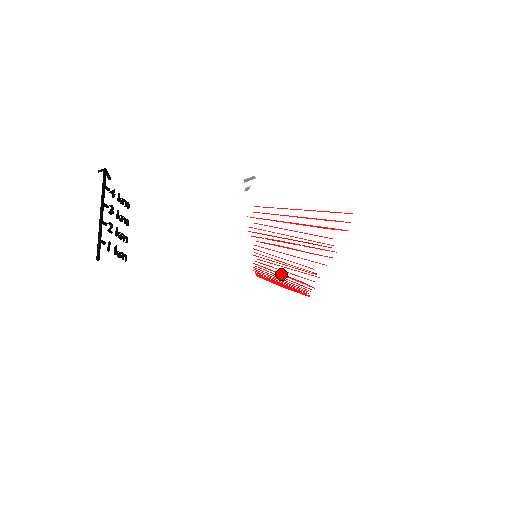
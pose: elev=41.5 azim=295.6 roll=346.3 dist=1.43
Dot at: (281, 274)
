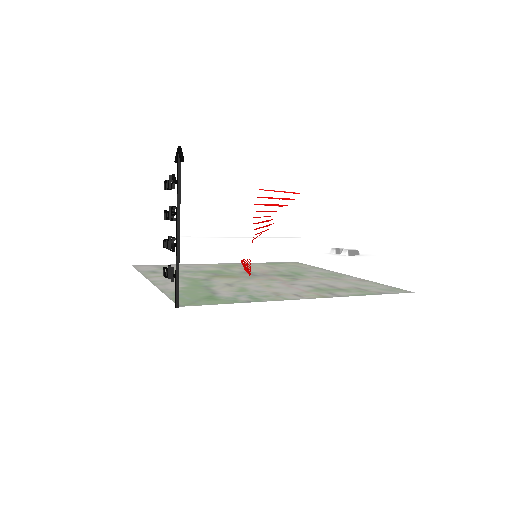
Dot at: occluded
